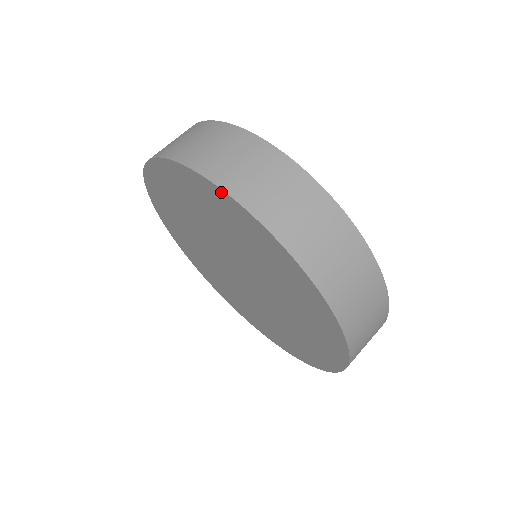
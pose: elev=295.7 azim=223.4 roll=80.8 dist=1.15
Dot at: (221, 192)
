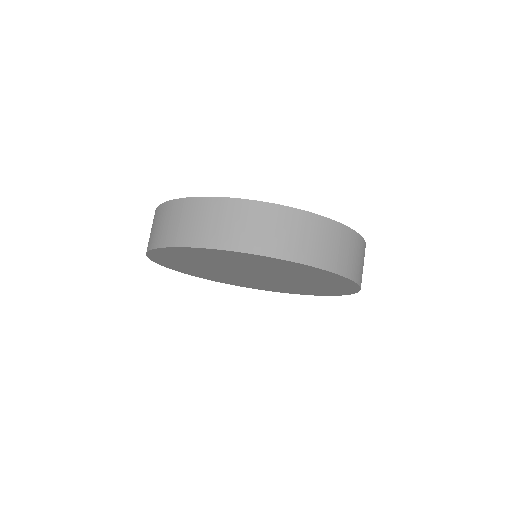
Dot at: (325, 271)
